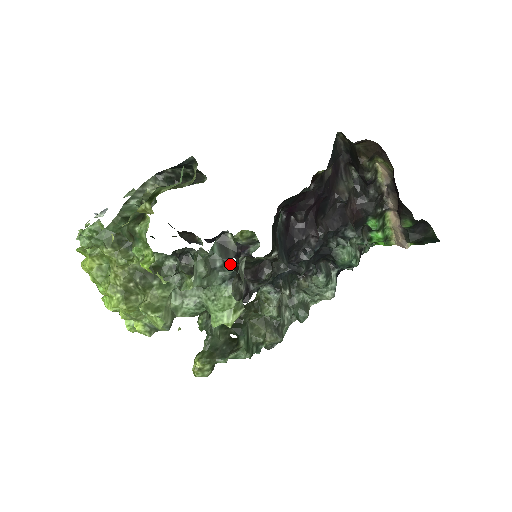
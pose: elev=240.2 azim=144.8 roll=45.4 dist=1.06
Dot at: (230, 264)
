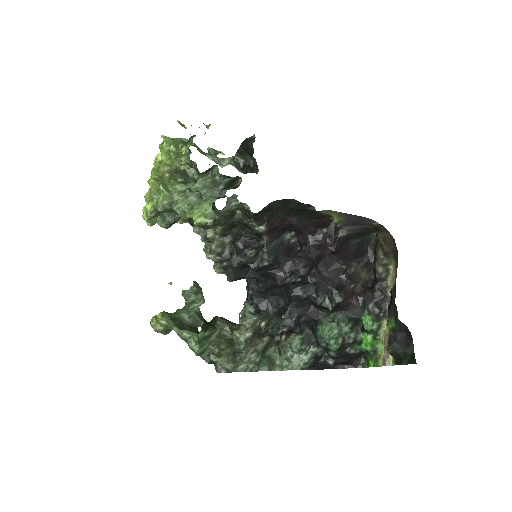
Dot at: occluded
